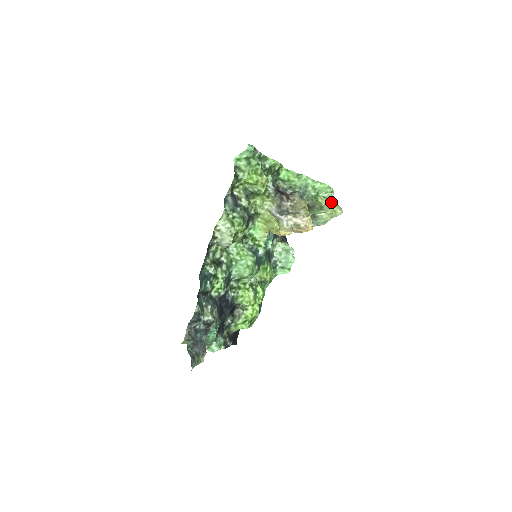
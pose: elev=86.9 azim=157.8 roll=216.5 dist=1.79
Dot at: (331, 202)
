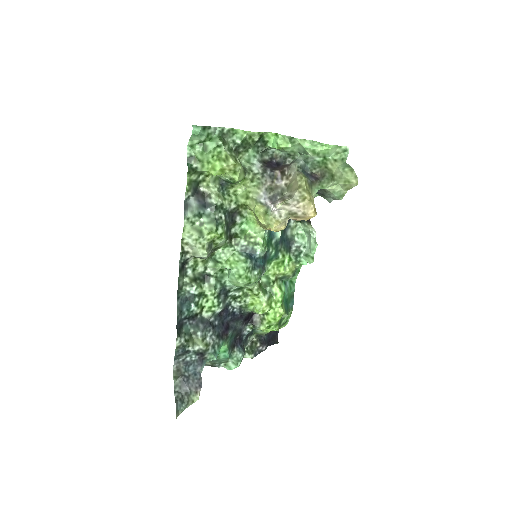
Dot at: (343, 167)
